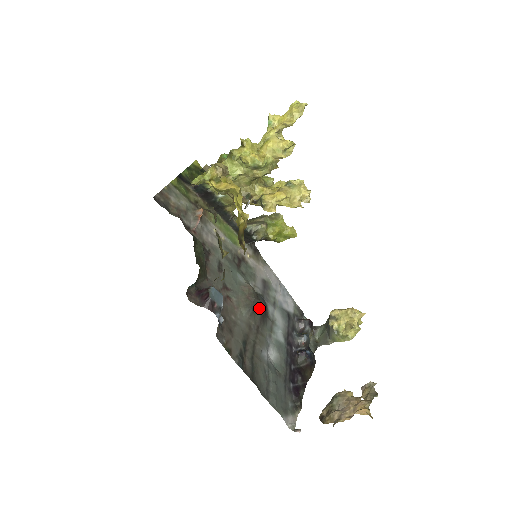
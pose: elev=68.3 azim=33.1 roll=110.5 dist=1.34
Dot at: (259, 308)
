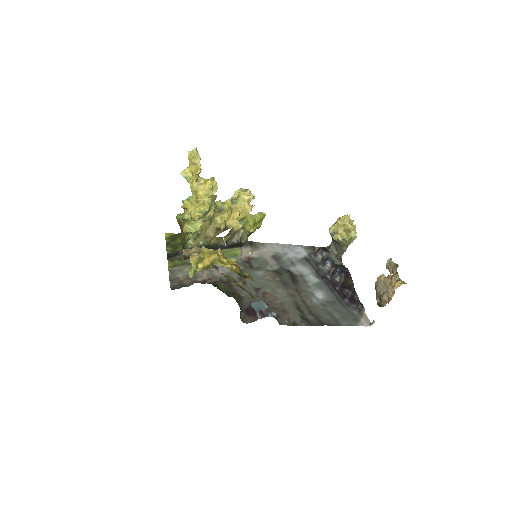
Dot at: (286, 279)
